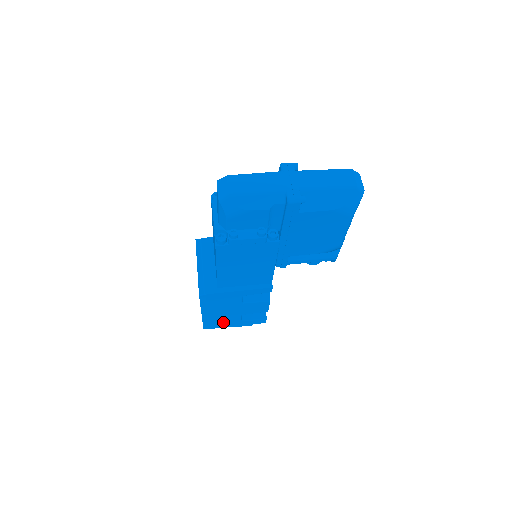
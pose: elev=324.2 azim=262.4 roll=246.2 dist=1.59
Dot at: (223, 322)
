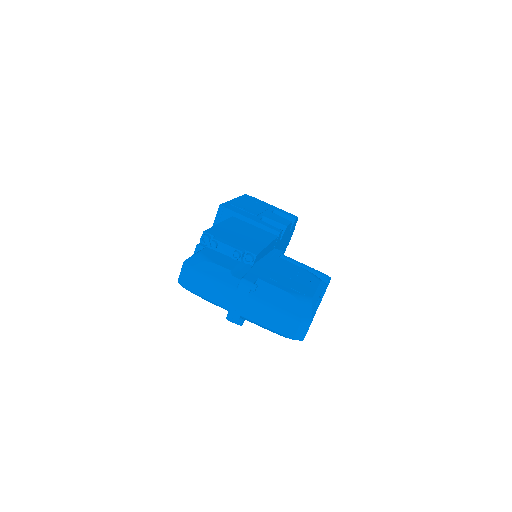
Dot at: occluded
